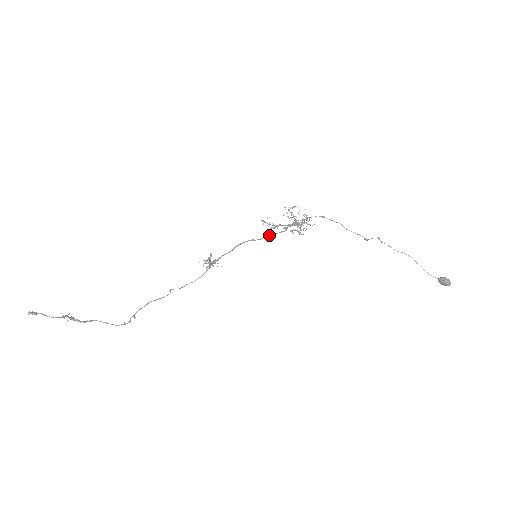
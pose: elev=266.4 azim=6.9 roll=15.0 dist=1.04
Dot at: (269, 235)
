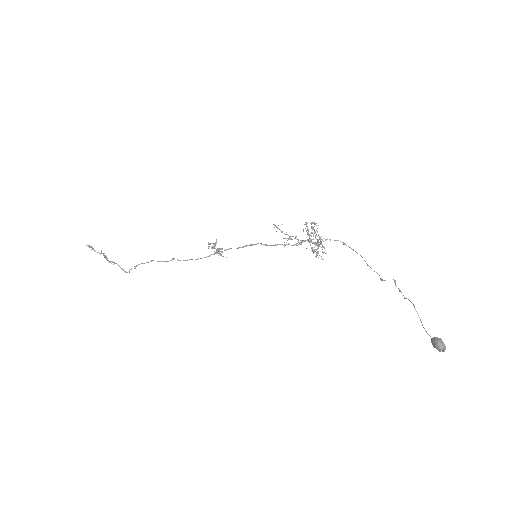
Dot at: (281, 244)
